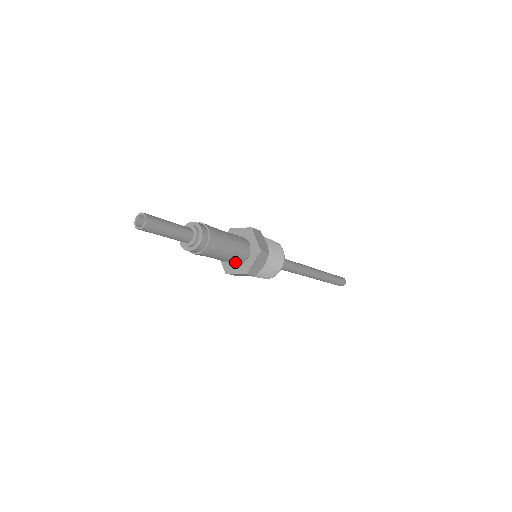
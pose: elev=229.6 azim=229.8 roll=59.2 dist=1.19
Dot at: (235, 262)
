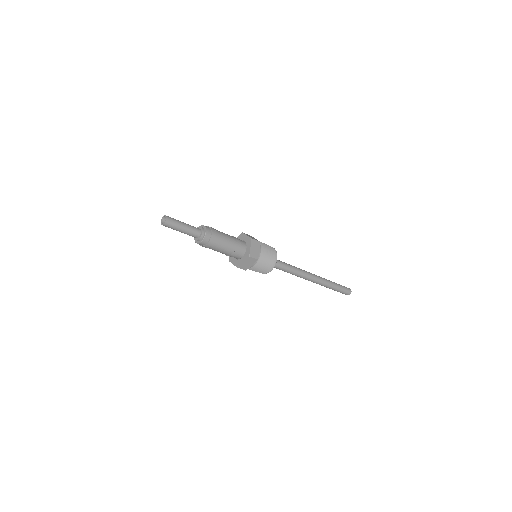
Dot at: (239, 254)
